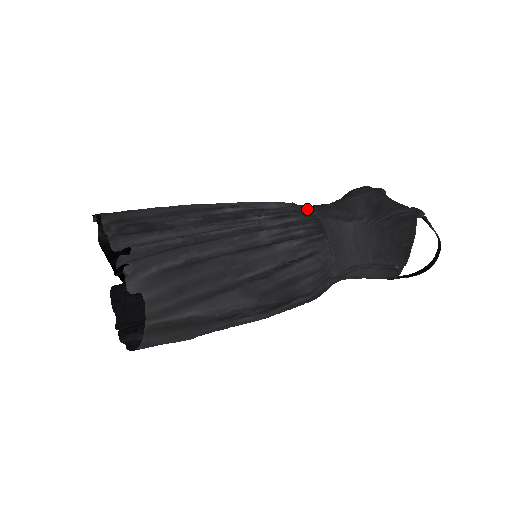
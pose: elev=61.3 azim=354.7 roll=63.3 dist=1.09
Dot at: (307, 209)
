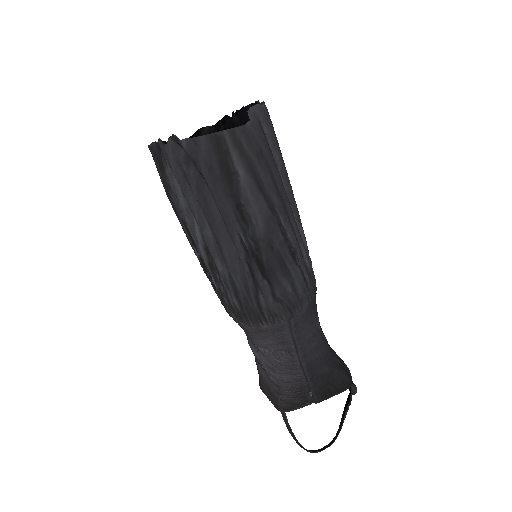
Dot at: occluded
